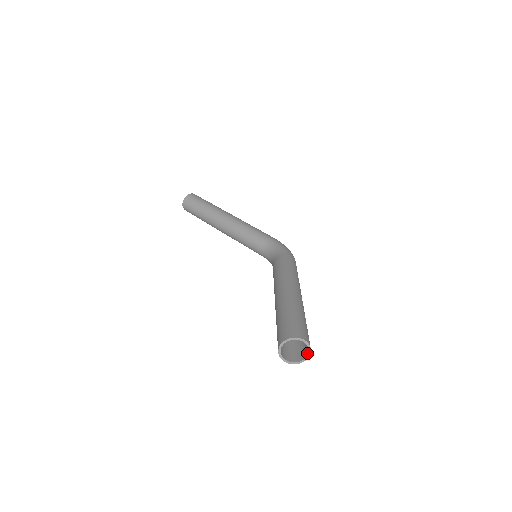
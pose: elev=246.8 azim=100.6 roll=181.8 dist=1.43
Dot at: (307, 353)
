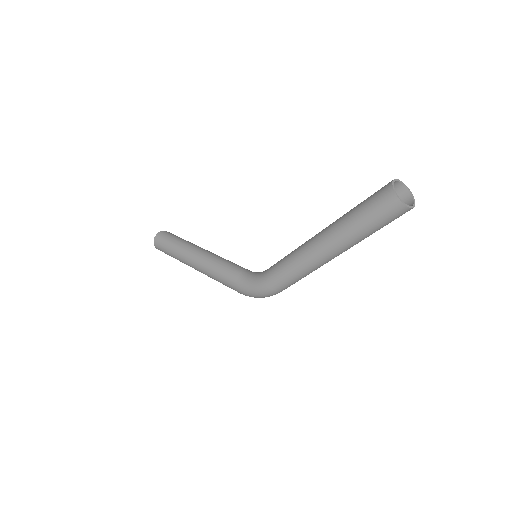
Dot at: (408, 207)
